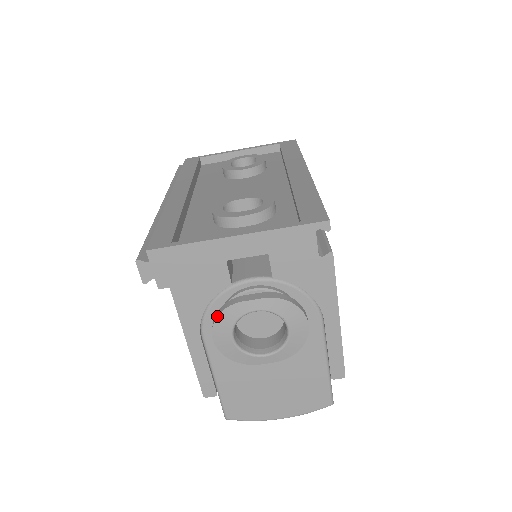
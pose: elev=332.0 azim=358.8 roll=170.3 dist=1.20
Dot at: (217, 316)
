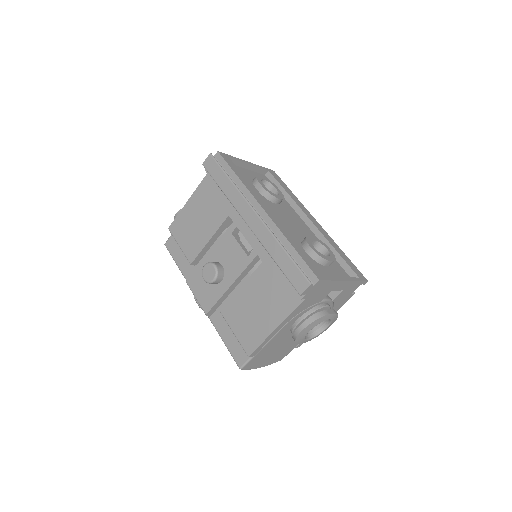
Dot at: (316, 320)
